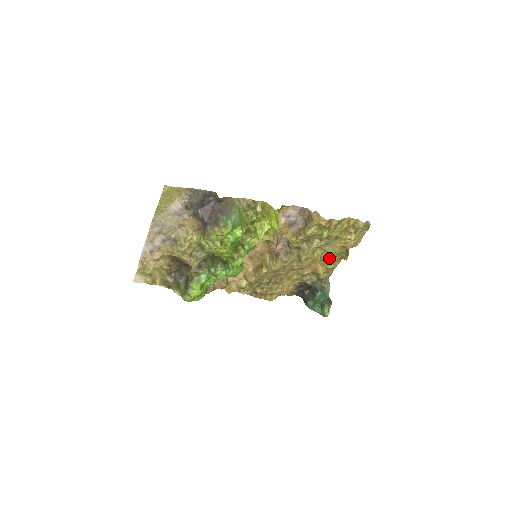
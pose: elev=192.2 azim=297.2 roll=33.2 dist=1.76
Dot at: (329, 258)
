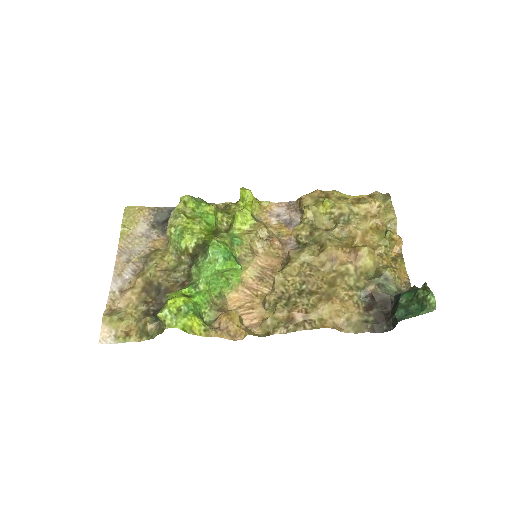
Dot at: occluded
